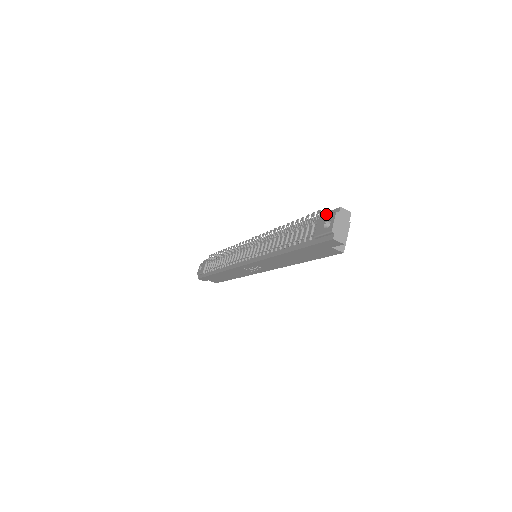
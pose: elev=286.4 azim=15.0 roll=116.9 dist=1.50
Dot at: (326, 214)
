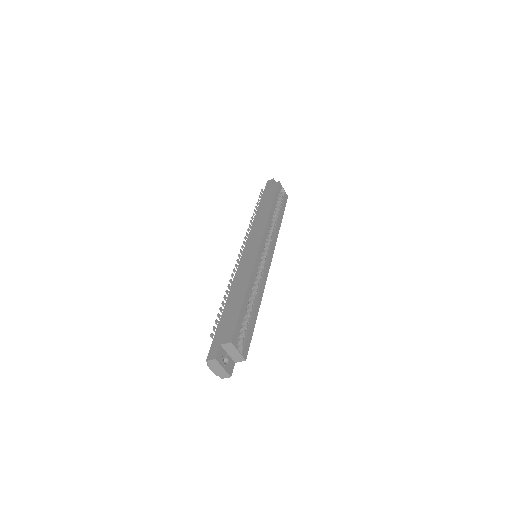
Dot at: (212, 347)
